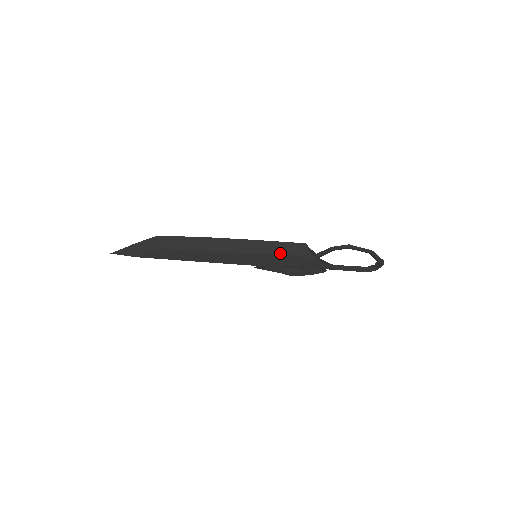
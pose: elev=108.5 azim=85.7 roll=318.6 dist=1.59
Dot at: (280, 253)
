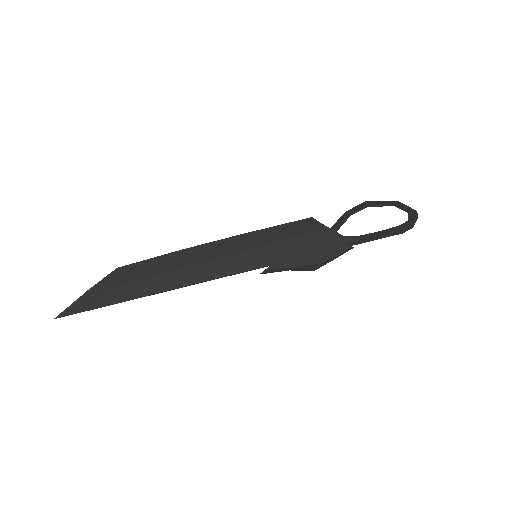
Dot at: (285, 238)
